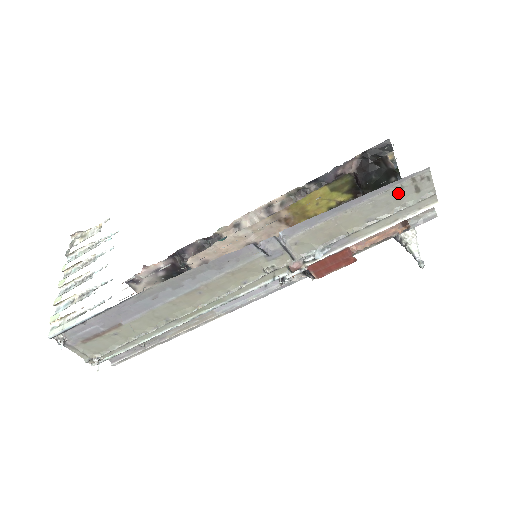
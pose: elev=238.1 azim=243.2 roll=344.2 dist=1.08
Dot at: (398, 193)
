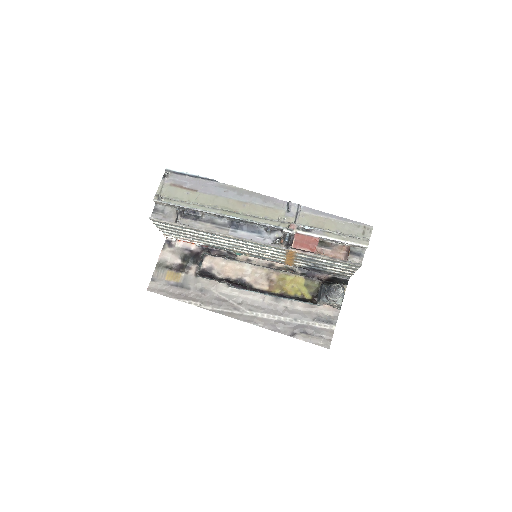
Dot at: (356, 228)
